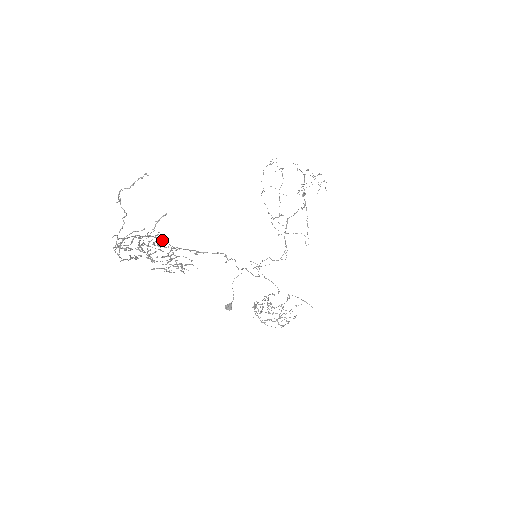
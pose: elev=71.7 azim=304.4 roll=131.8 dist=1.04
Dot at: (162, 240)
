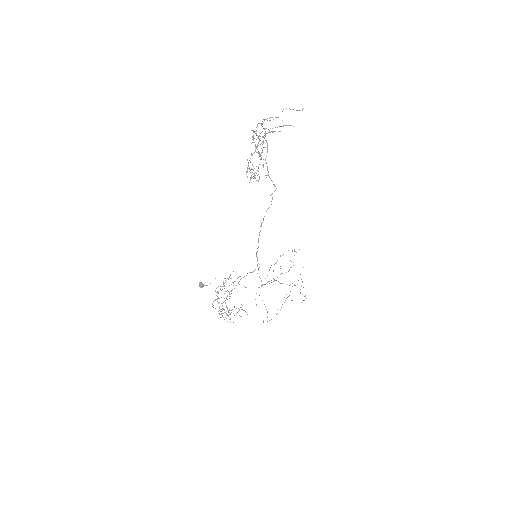
Dot at: occluded
